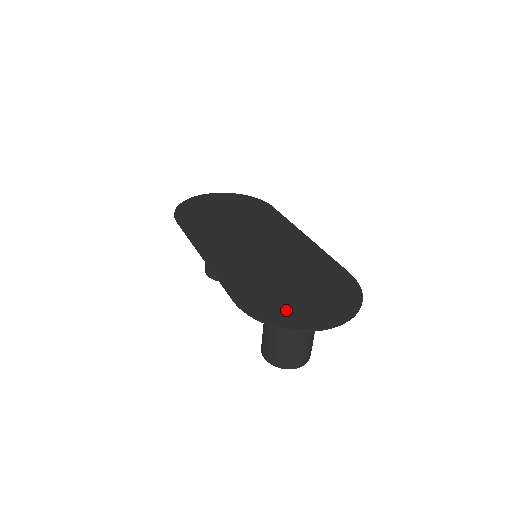
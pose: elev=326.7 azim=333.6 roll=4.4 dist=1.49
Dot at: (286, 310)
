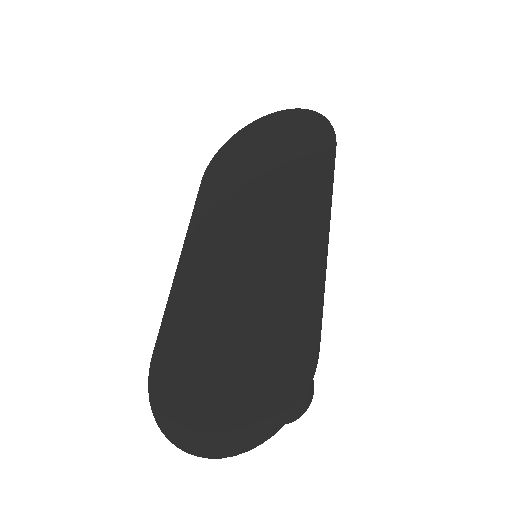
Dot at: (183, 397)
